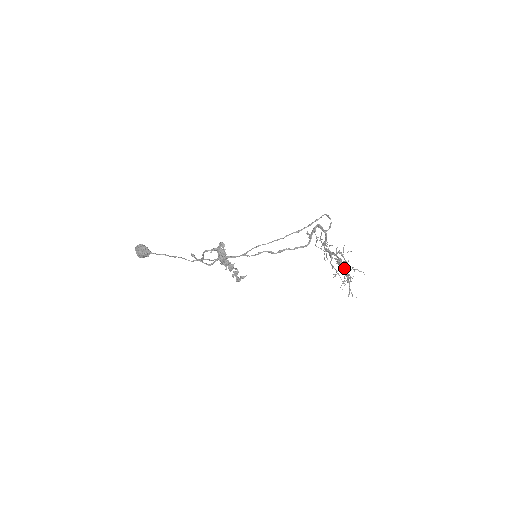
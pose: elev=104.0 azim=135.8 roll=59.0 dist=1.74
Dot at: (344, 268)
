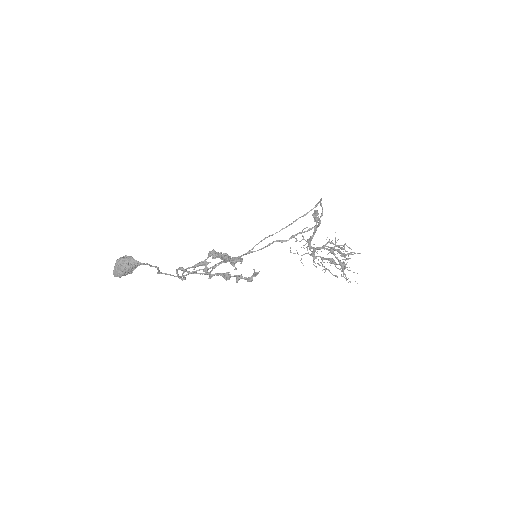
Dot at: (337, 257)
